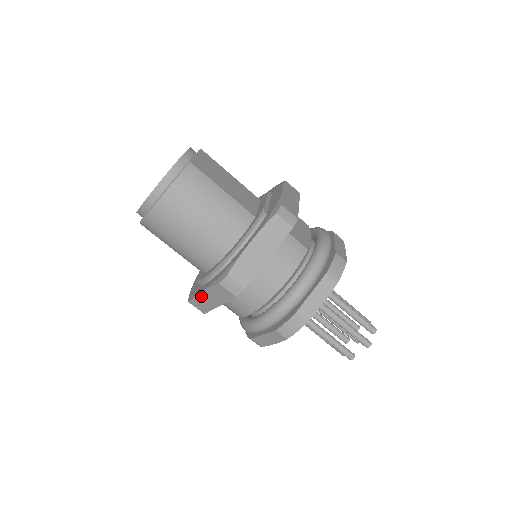
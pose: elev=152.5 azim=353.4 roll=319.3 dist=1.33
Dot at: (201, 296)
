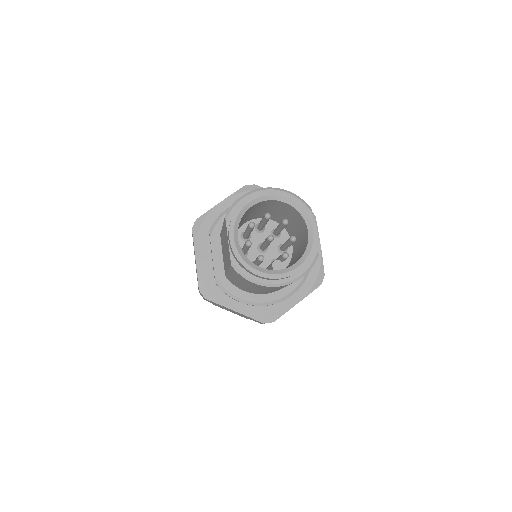
Dot at: (229, 309)
